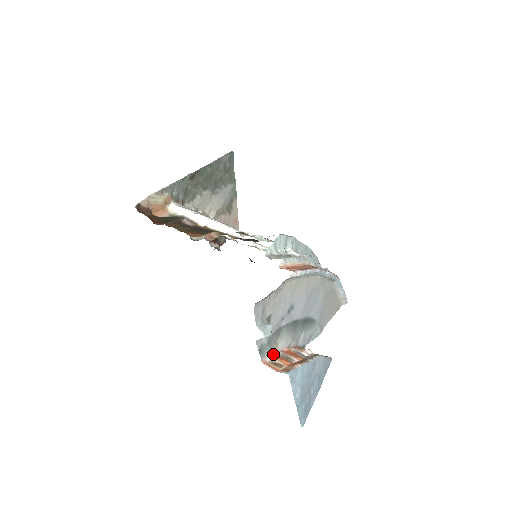
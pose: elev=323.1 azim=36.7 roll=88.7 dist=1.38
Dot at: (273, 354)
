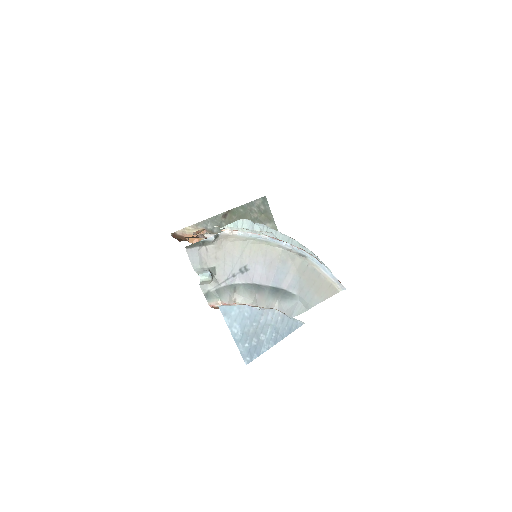
Dot at: (226, 304)
